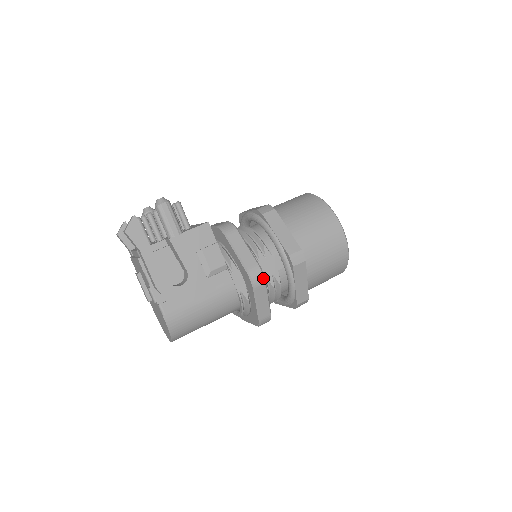
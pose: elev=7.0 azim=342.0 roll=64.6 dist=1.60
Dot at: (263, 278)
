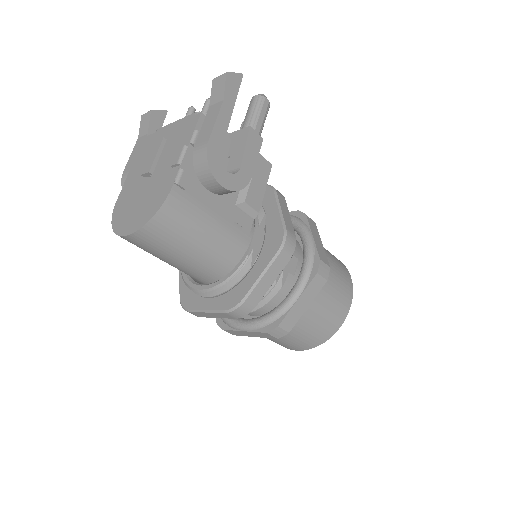
Dot at: (293, 251)
